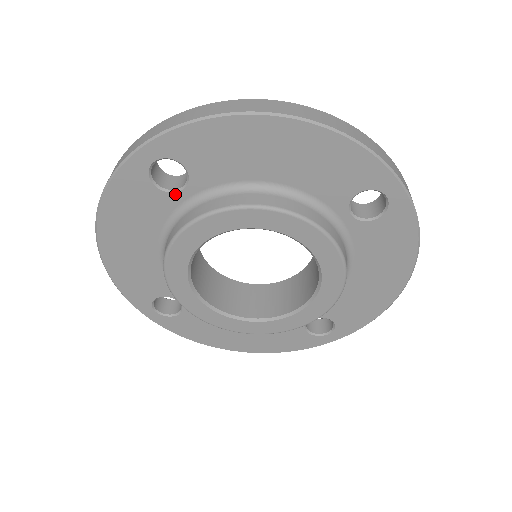
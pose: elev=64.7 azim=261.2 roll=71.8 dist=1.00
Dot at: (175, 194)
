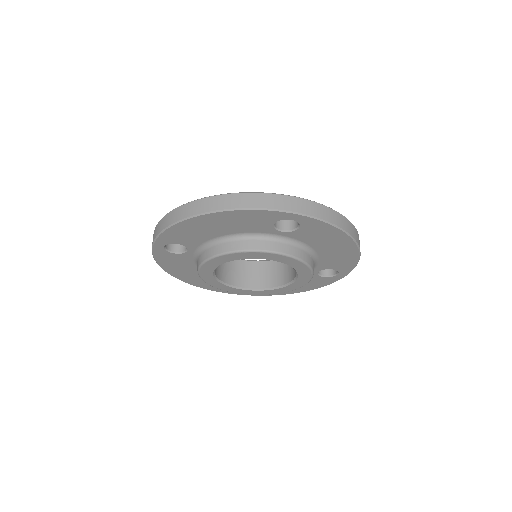
Dot at: (276, 230)
